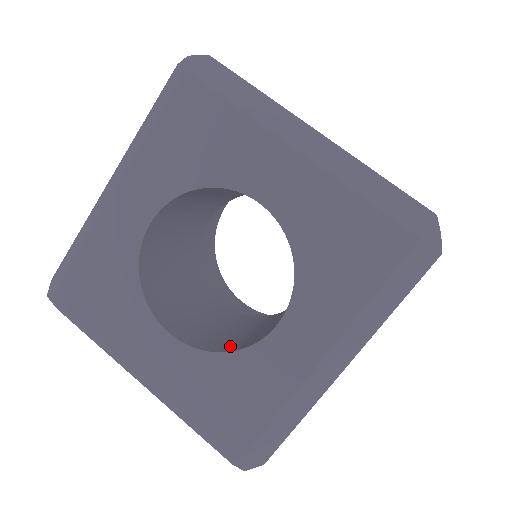
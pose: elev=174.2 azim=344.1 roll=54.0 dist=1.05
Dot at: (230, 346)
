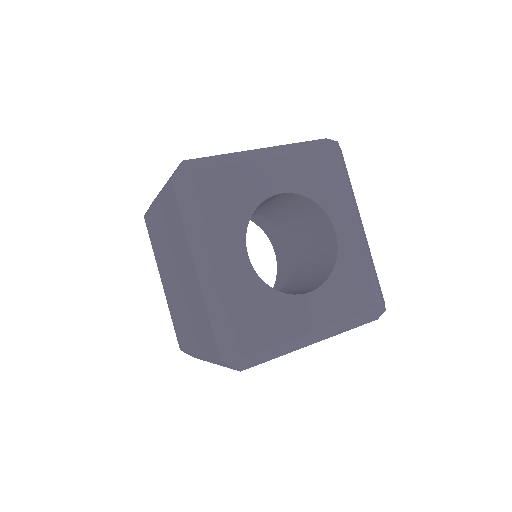
Dot at: (326, 271)
